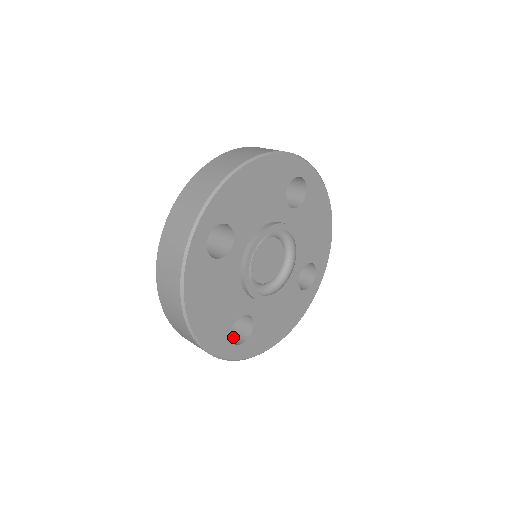
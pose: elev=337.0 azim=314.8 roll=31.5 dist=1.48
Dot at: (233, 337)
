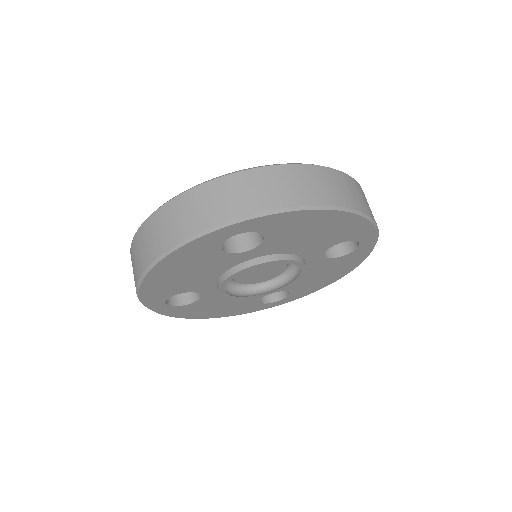
Dot at: occluded
